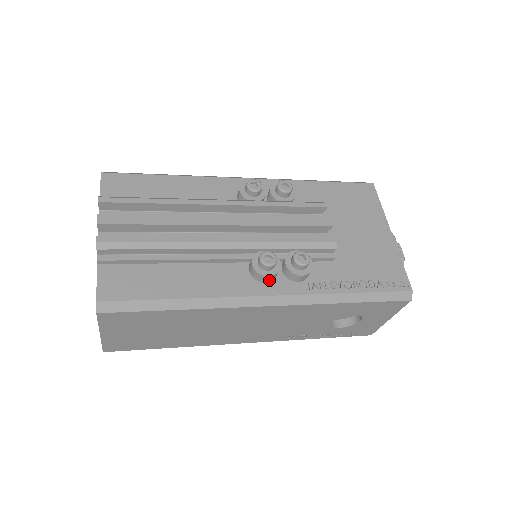
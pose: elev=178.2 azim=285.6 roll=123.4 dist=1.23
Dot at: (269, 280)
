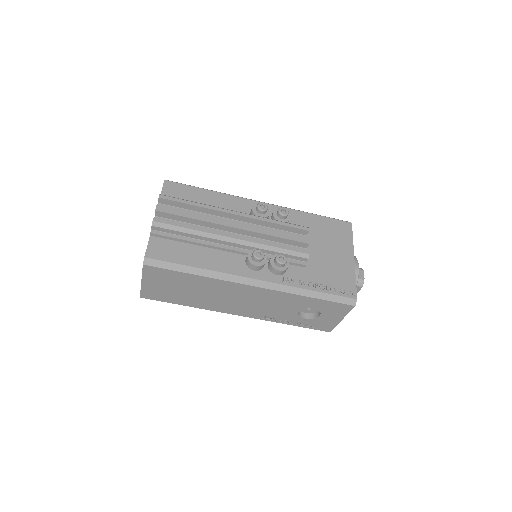
Dot at: (257, 269)
